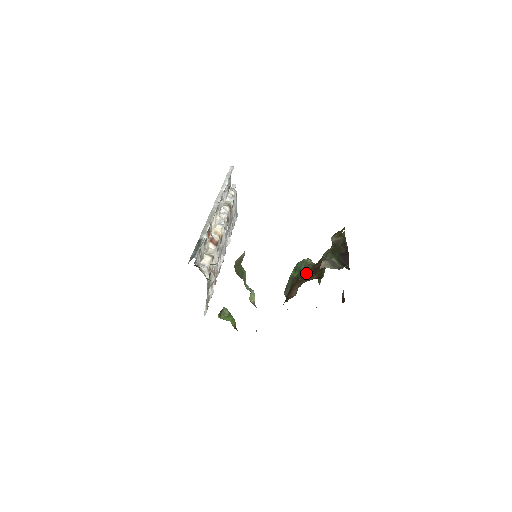
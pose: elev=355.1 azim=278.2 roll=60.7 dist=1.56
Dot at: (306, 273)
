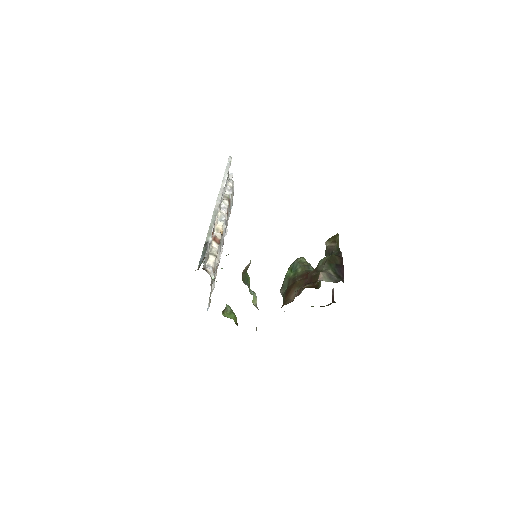
Dot at: (302, 275)
